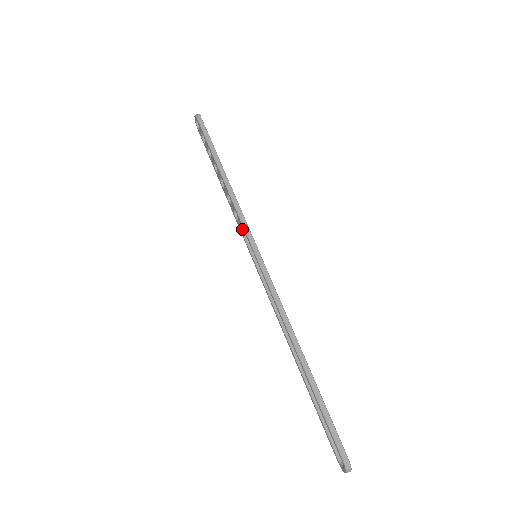
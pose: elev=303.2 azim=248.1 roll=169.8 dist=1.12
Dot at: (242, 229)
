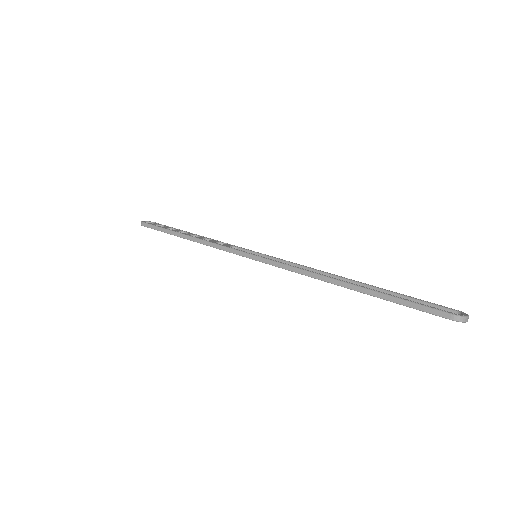
Dot at: occluded
